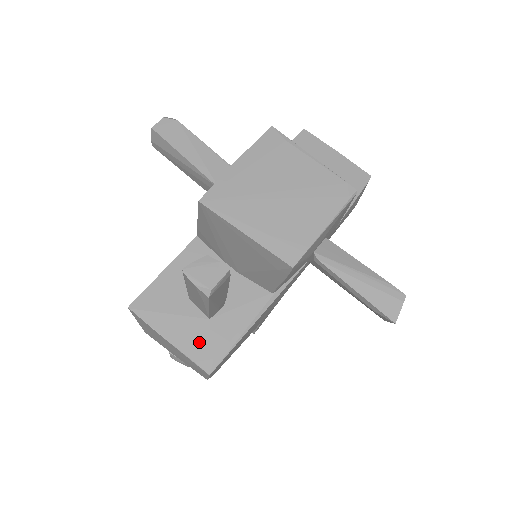
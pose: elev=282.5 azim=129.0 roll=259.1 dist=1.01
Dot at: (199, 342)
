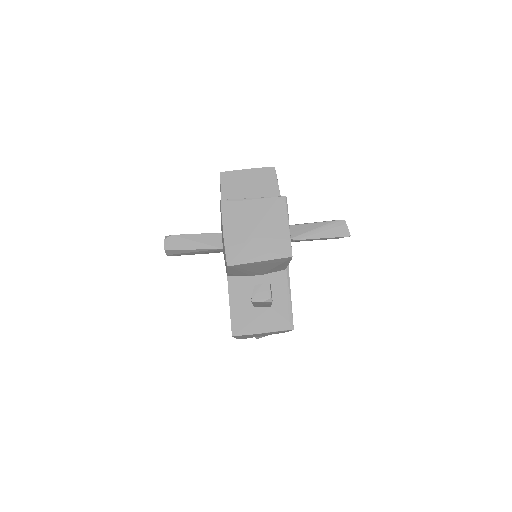
Dot at: (276, 321)
